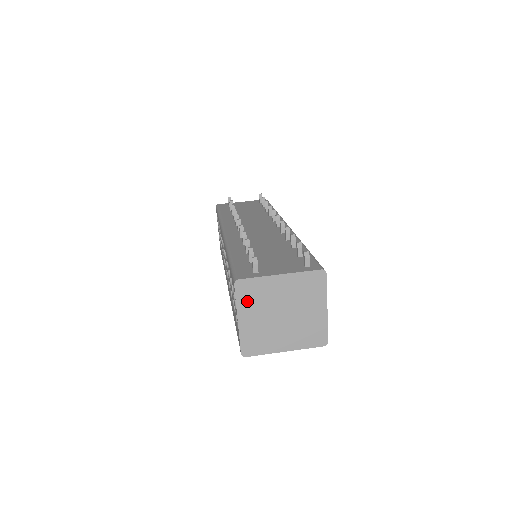
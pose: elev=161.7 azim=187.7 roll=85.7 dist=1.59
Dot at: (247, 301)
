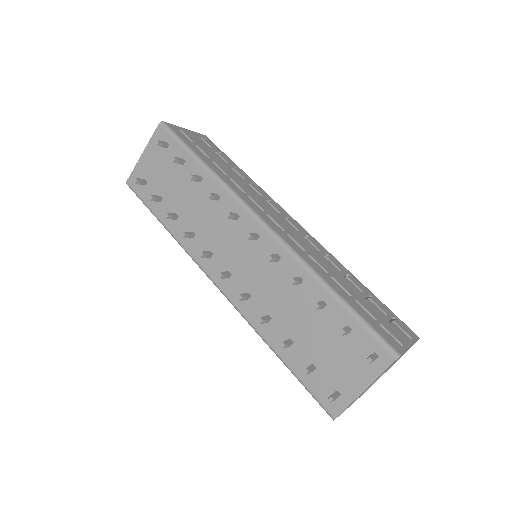
Dot at: occluded
